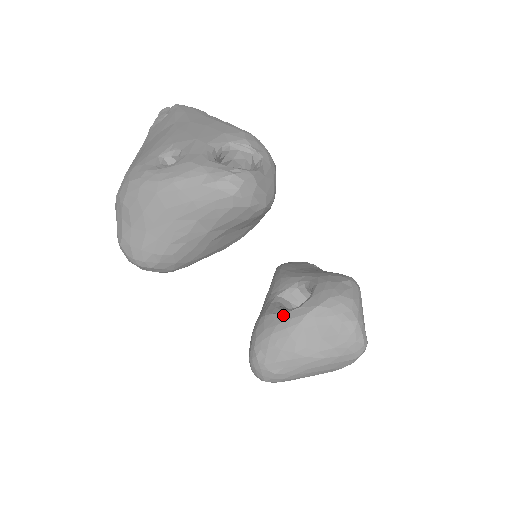
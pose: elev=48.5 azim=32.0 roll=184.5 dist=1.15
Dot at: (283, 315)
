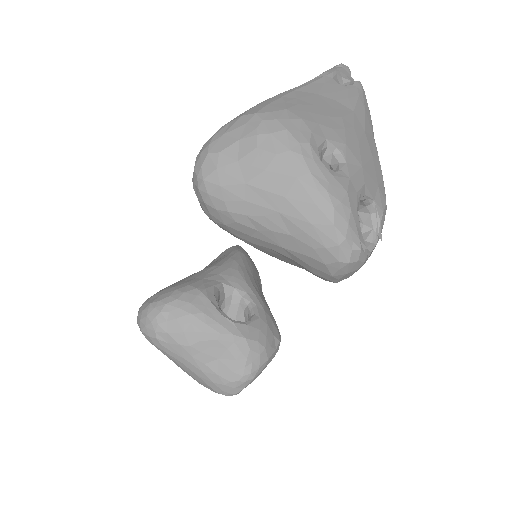
Dot at: (216, 312)
